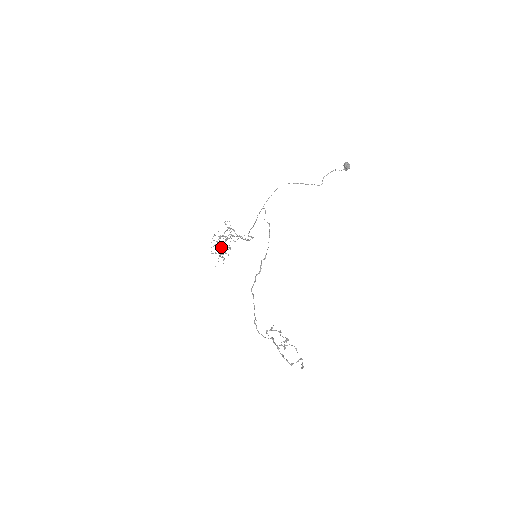
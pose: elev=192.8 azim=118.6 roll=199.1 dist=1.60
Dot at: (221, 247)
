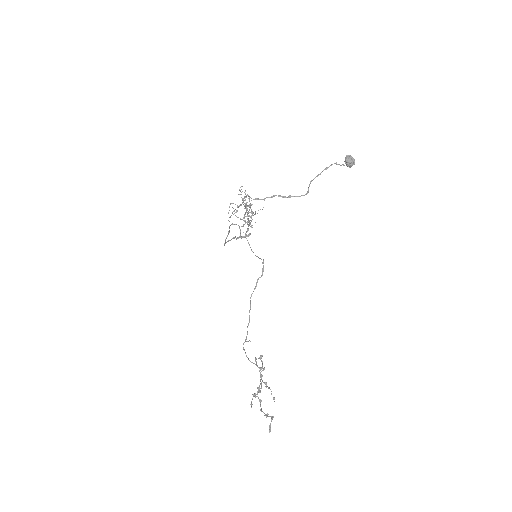
Dot at: occluded
